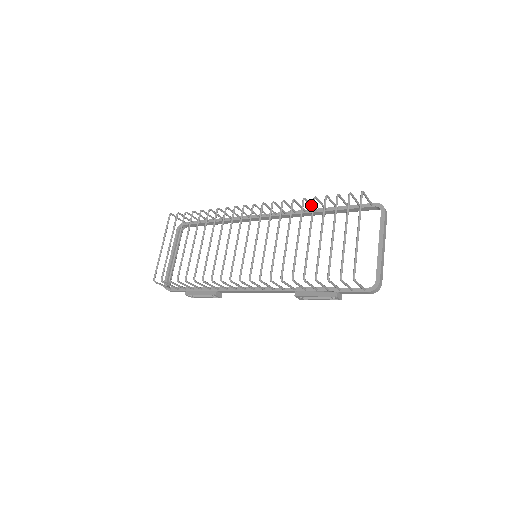
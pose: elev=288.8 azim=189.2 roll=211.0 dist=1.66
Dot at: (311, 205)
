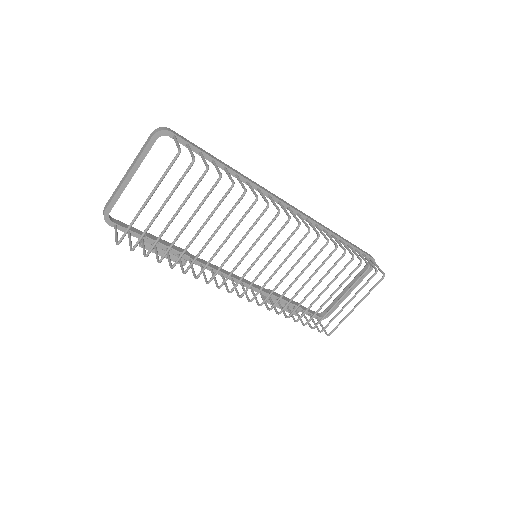
Dot at: (338, 243)
